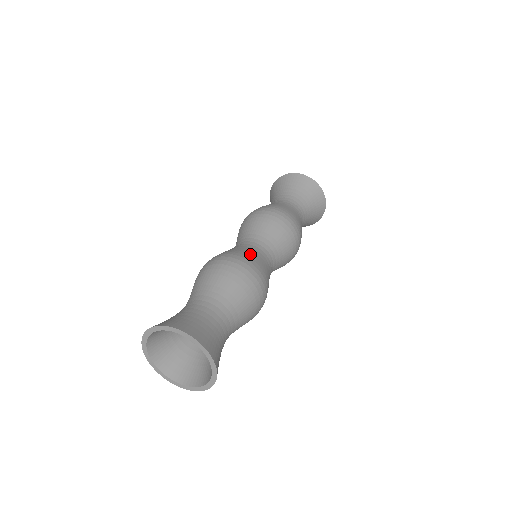
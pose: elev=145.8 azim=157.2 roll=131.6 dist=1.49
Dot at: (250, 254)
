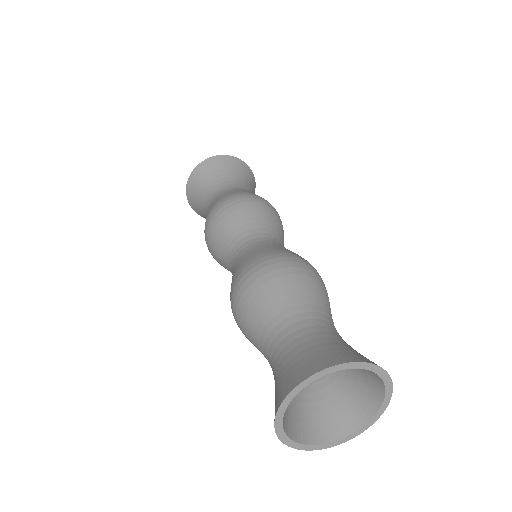
Dot at: occluded
